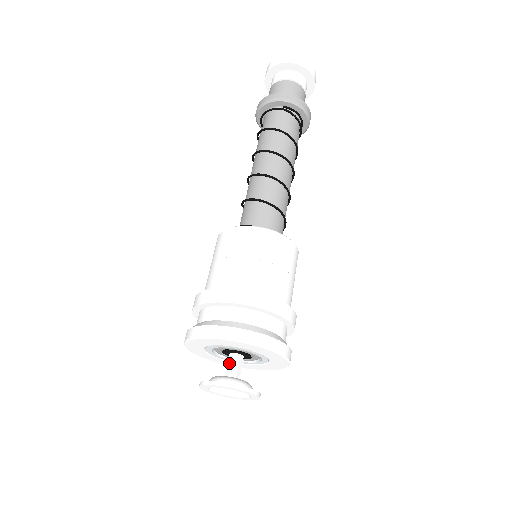
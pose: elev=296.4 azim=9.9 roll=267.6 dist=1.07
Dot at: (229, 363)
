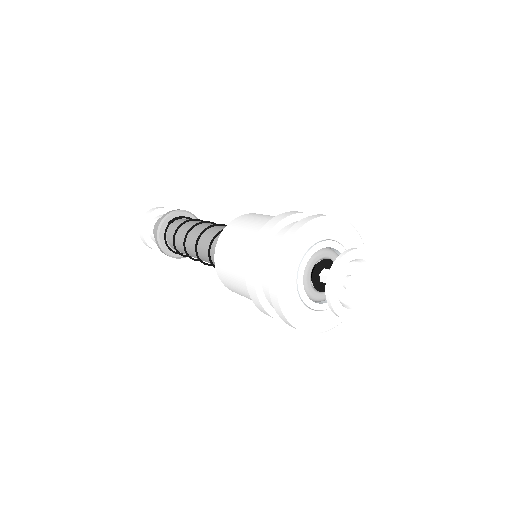
Dot at: occluded
